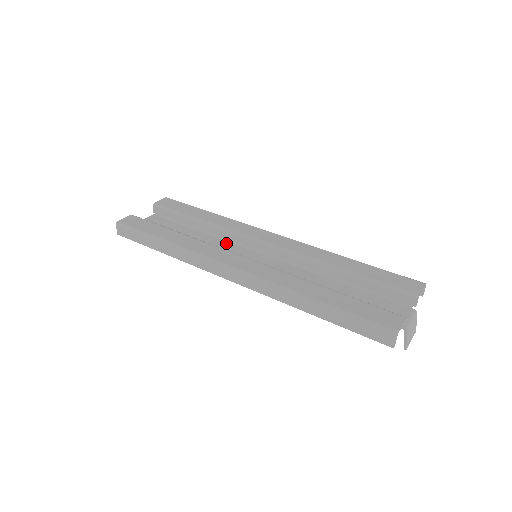
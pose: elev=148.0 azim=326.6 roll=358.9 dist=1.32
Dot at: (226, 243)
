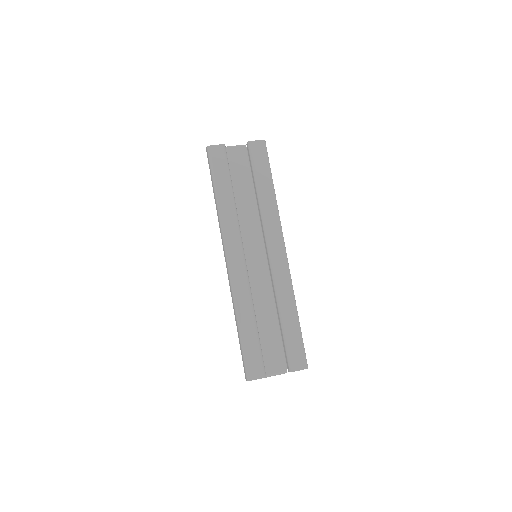
Dot at: (257, 223)
